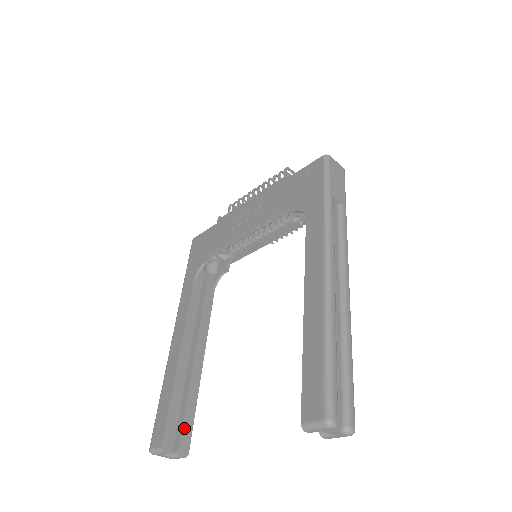
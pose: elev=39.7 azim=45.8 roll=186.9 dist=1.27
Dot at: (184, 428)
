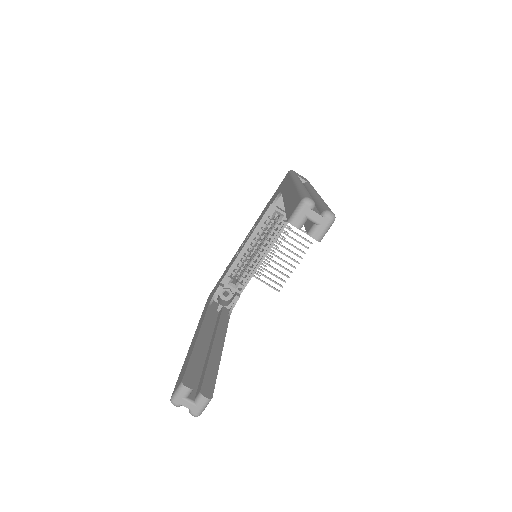
Dot at: (206, 380)
